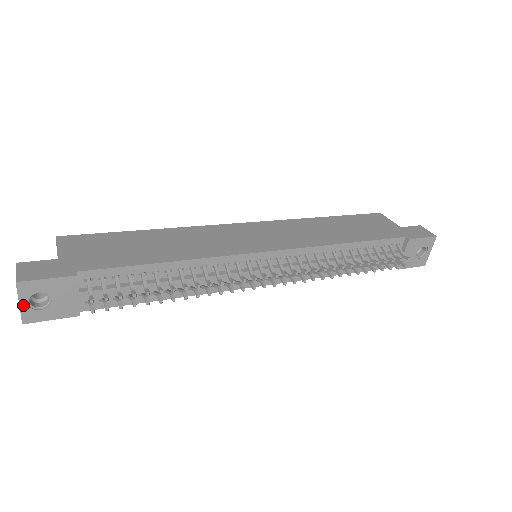
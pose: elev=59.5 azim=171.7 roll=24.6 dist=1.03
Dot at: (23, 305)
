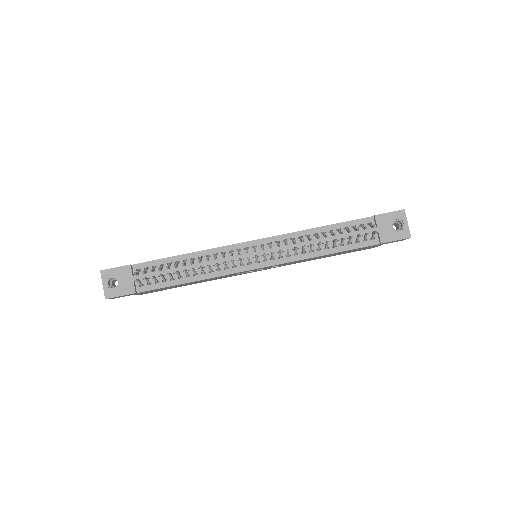
Dot at: (105, 286)
